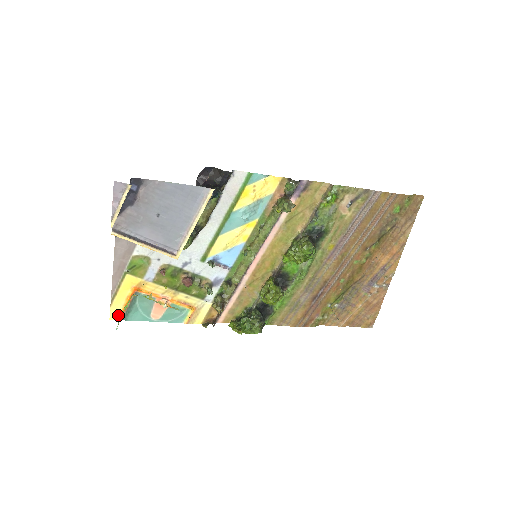
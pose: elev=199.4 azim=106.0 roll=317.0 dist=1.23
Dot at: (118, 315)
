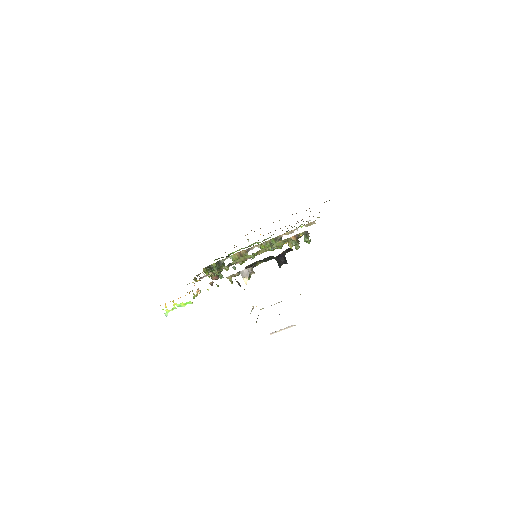
Dot at: occluded
